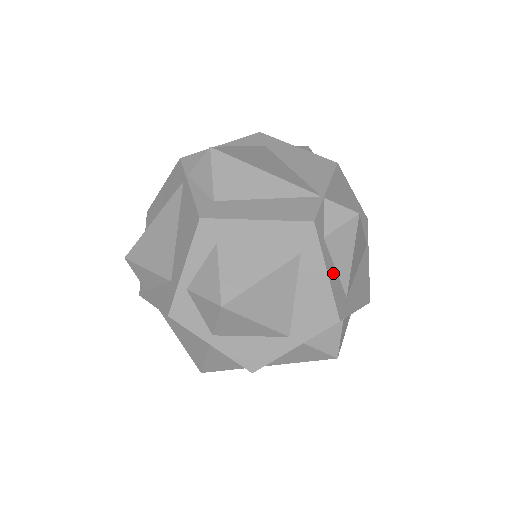
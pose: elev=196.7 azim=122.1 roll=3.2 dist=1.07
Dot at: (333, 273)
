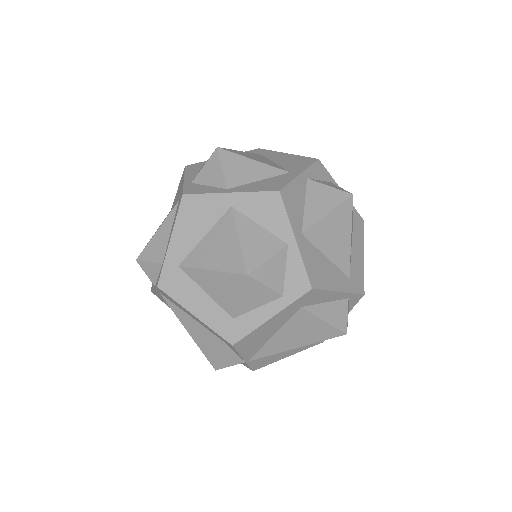
Dot at: occluded
